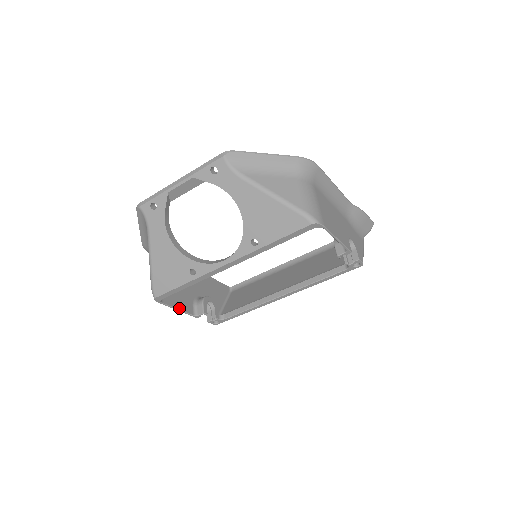
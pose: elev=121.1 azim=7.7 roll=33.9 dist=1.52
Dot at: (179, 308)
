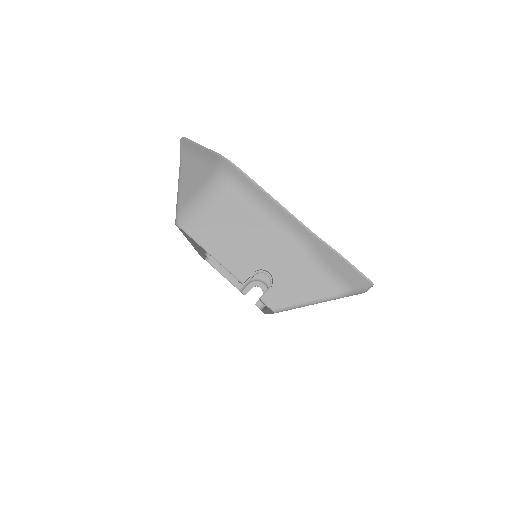
Dot at: (226, 276)
